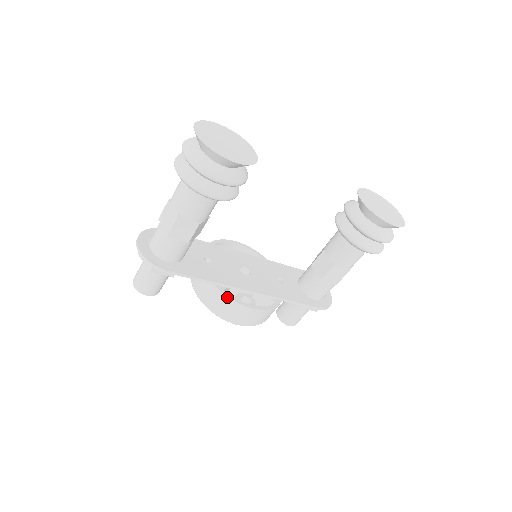
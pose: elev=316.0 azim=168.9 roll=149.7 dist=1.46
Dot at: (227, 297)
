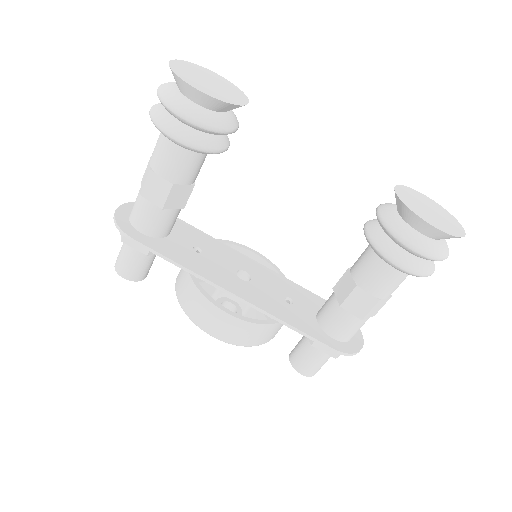
Dot at: (198, 290)
